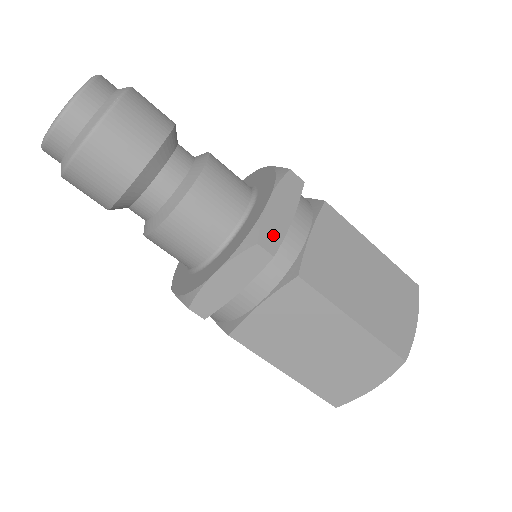
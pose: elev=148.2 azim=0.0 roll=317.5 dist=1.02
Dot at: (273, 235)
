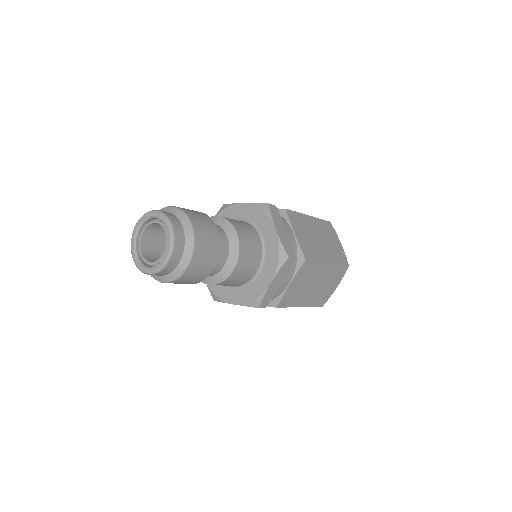
Dot at: (268, 299)
